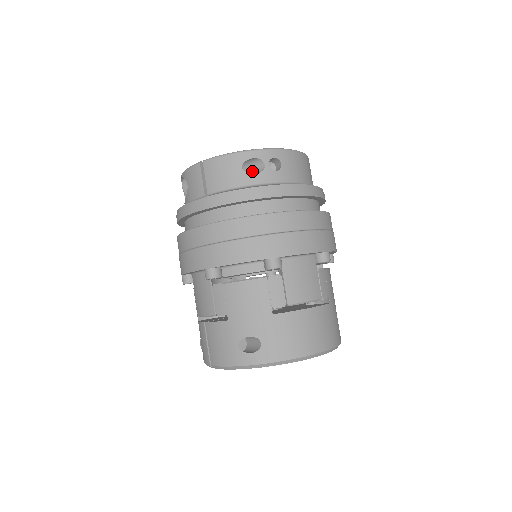
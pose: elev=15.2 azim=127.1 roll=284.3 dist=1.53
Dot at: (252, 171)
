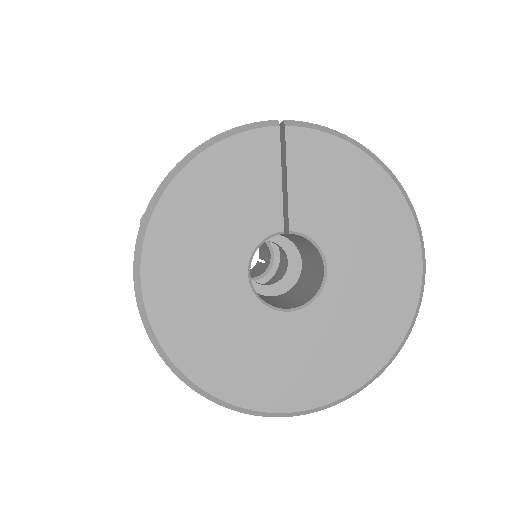
Dot at: occluded
